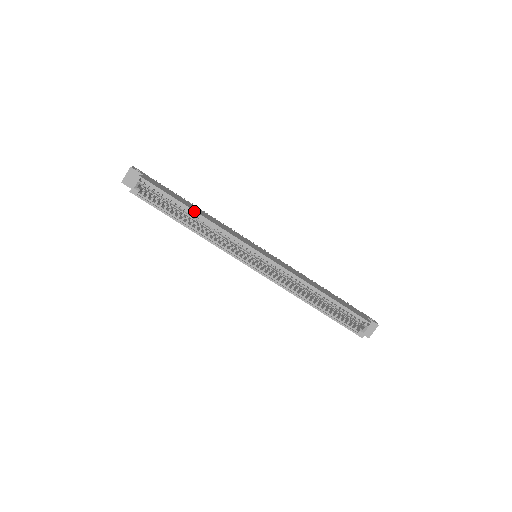
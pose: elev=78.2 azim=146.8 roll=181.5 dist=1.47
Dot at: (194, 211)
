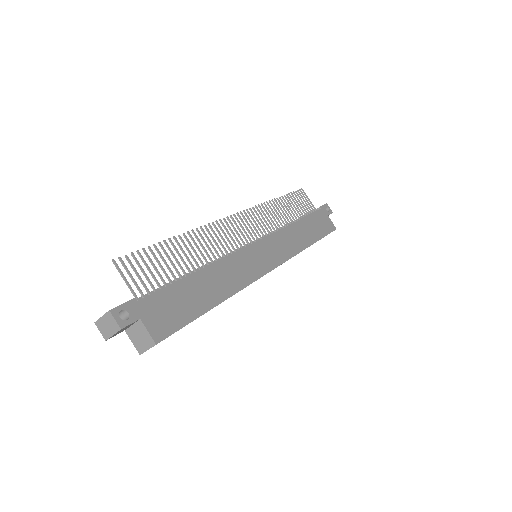
Dot at: occluded
